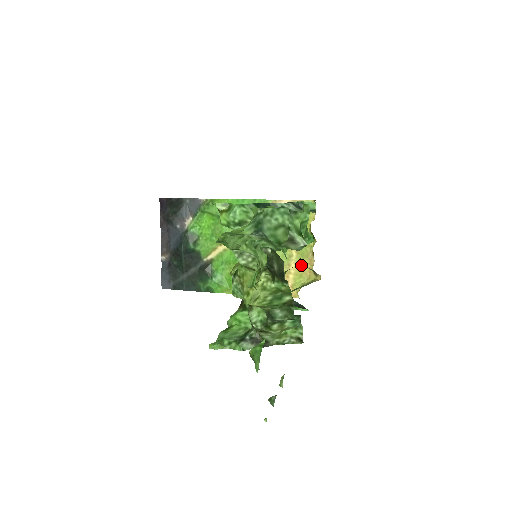
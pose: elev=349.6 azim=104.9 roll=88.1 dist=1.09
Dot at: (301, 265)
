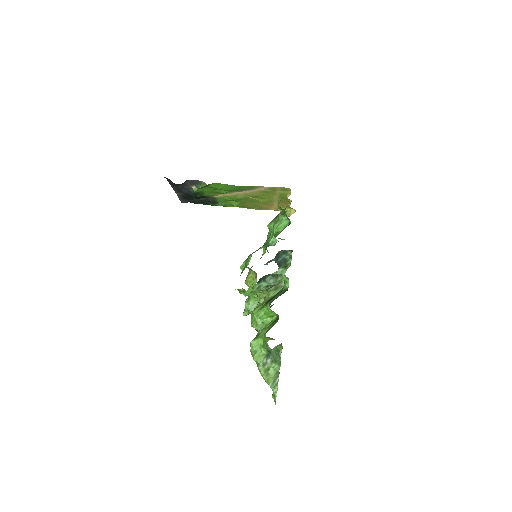
Dot at: (281, 204)
